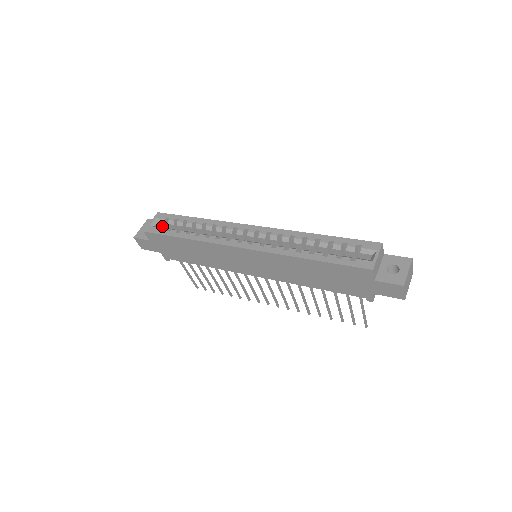
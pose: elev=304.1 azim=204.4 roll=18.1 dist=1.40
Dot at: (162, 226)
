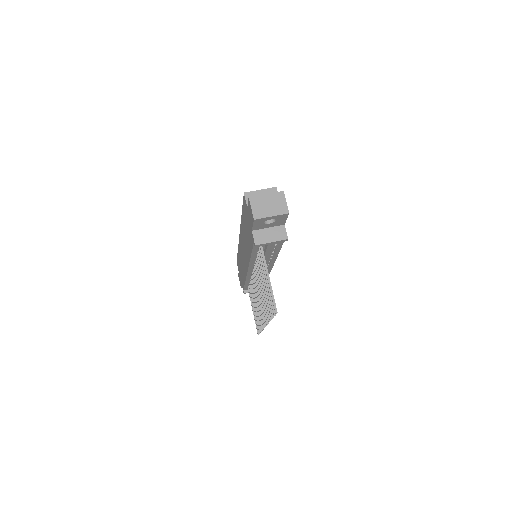
Dot at: occluded
